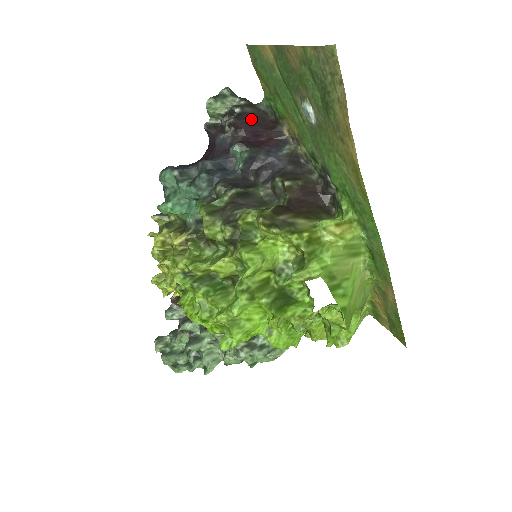
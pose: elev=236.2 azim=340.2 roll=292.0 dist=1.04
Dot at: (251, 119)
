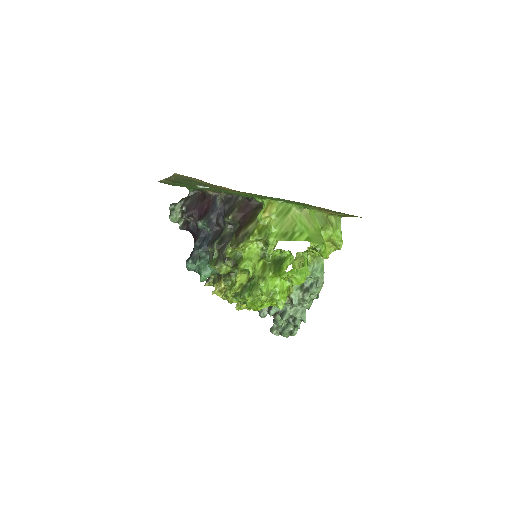
Dot at: (193, 205)
